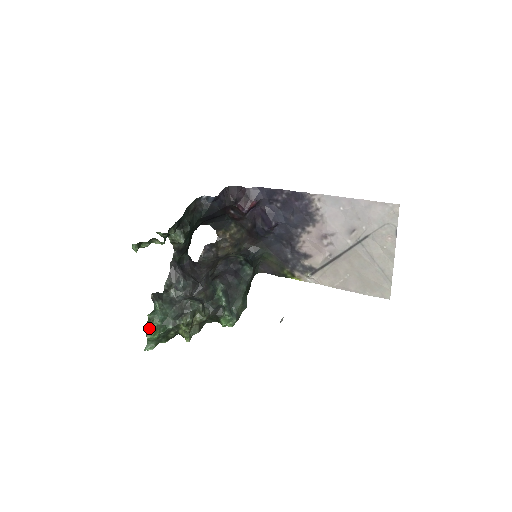
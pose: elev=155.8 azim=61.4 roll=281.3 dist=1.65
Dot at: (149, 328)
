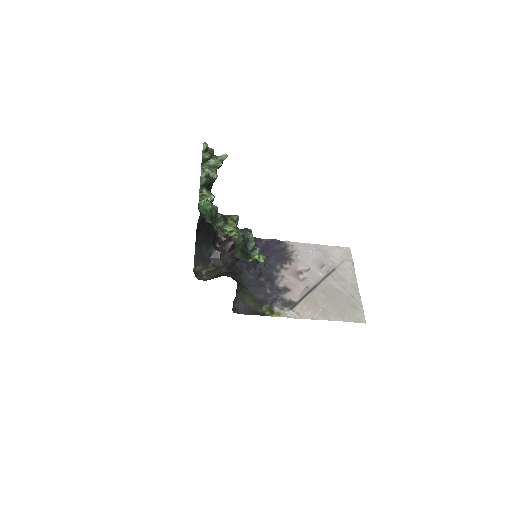
Dot at: (203, 199)
